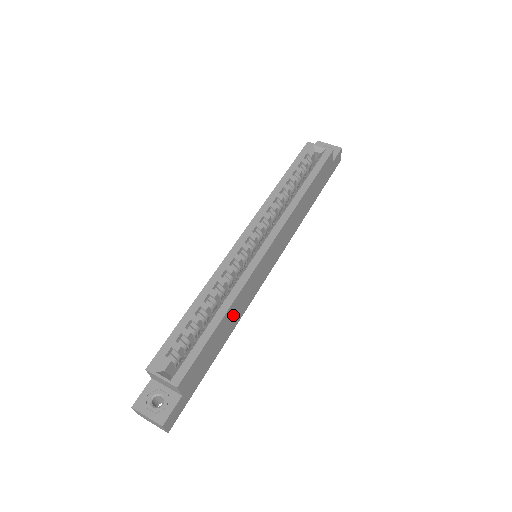
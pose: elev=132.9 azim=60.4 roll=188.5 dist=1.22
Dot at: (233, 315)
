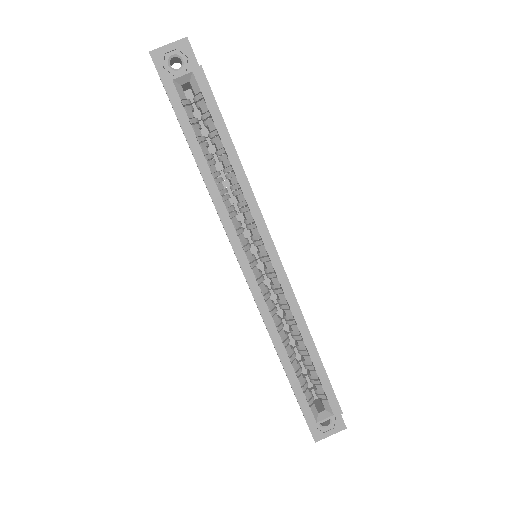
Dot at: occluded
